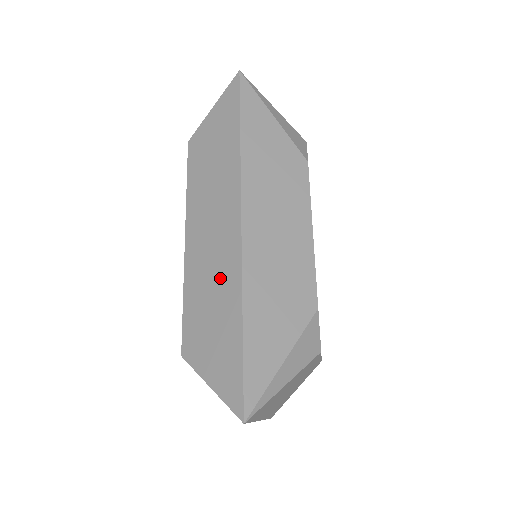
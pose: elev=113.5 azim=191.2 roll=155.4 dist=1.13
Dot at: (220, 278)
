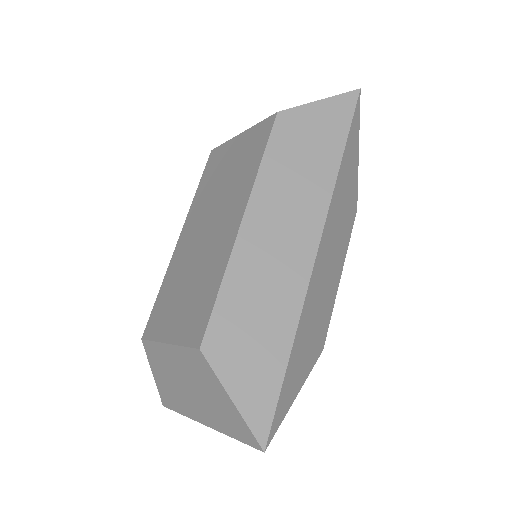
Dot at: (278, 289)
